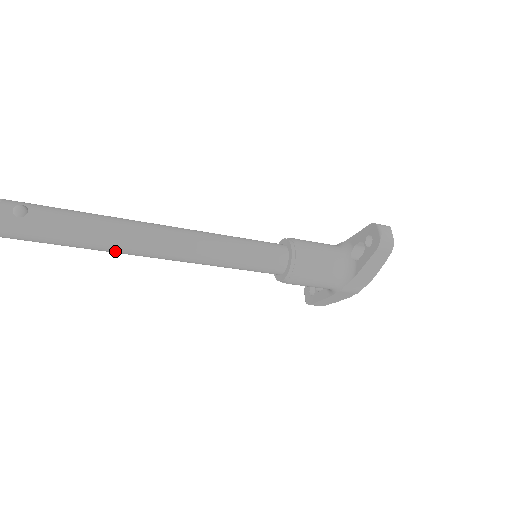
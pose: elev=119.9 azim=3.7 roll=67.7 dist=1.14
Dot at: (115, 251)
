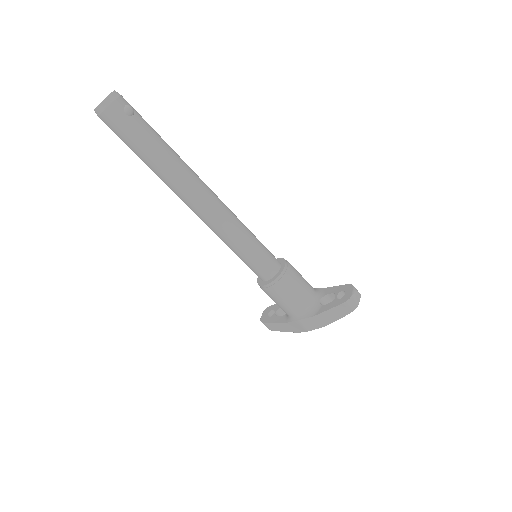
Dot at: (169, 183)
